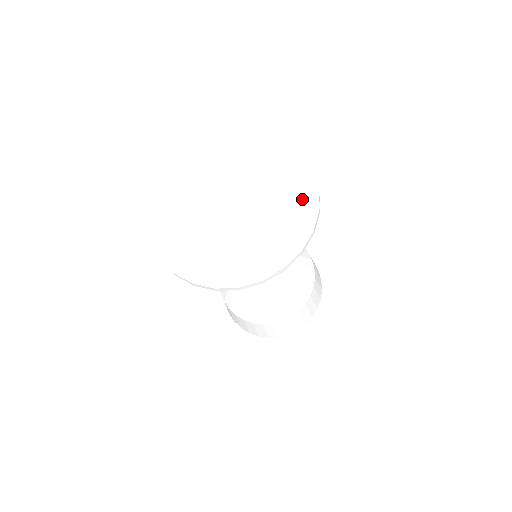
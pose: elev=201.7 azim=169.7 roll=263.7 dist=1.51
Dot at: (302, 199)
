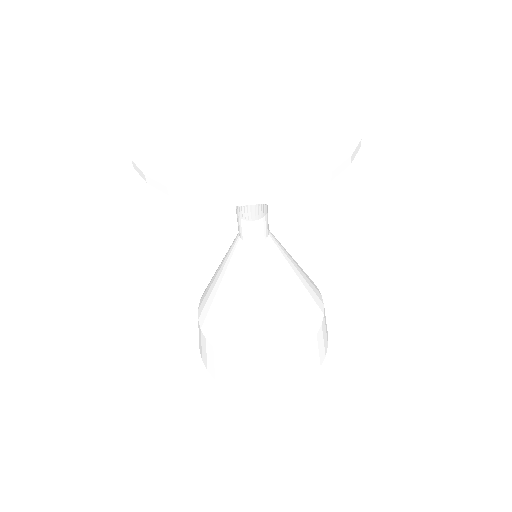
Dot at: (337, 116)
